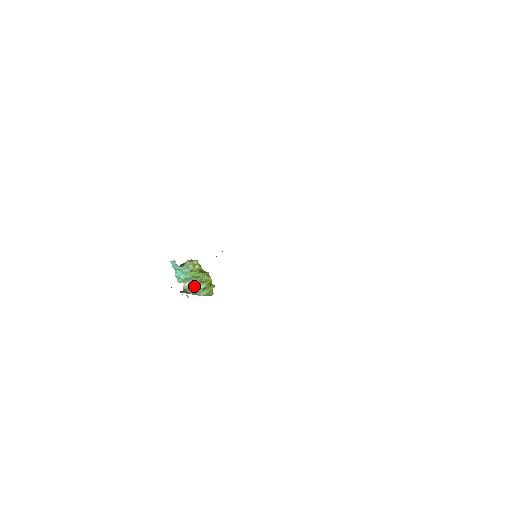
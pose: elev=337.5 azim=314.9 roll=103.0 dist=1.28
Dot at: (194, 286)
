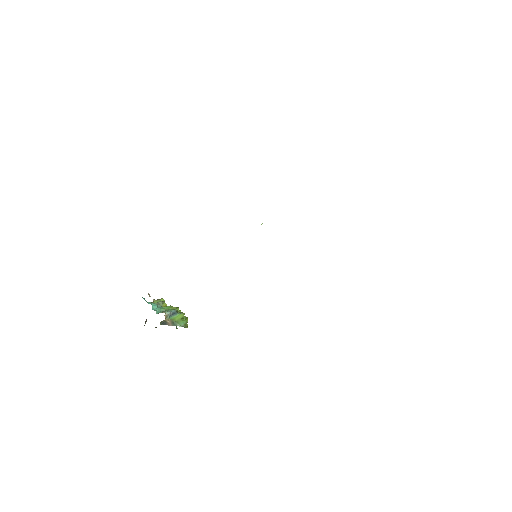
Dot at: (173, 316)
